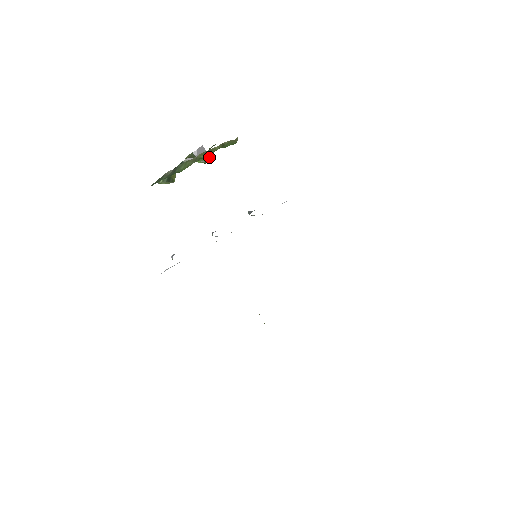
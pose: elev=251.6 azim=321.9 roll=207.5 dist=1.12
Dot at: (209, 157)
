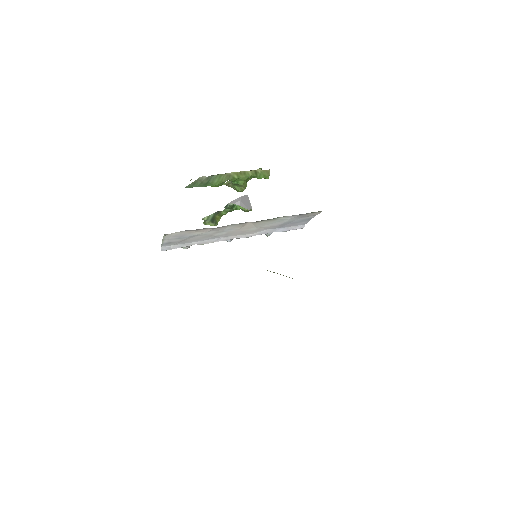
Dot at: (243, 184)
